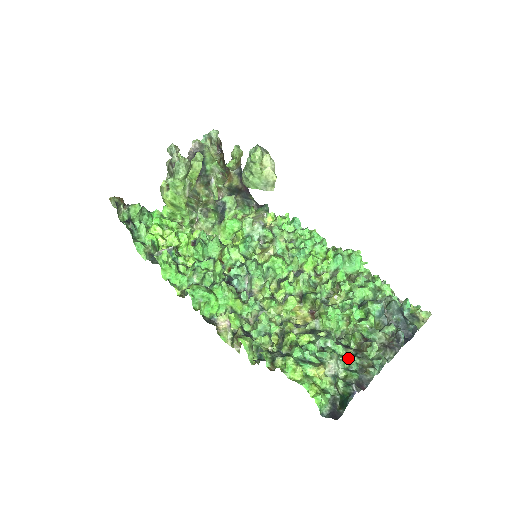
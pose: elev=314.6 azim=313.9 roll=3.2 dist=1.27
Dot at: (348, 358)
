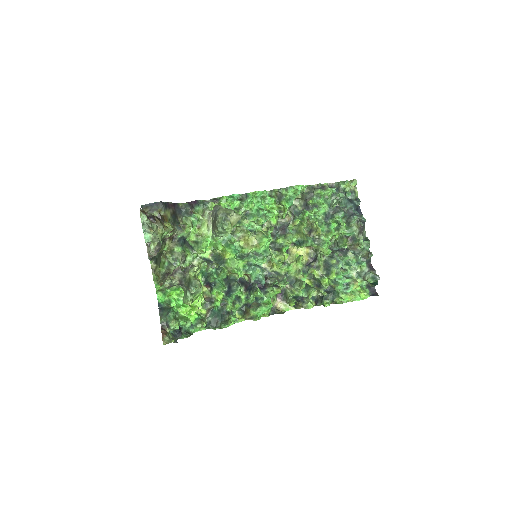
Dot at: (354, 259)
